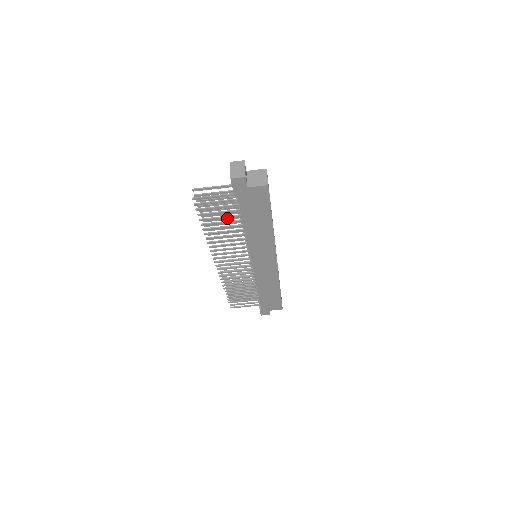
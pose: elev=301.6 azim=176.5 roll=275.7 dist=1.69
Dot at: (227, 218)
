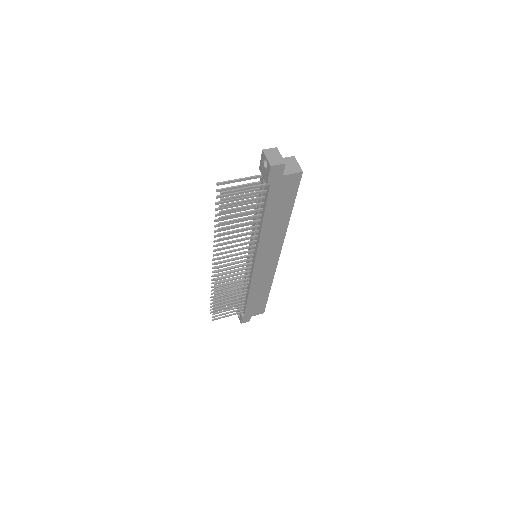
Dot at: (240, 215)
